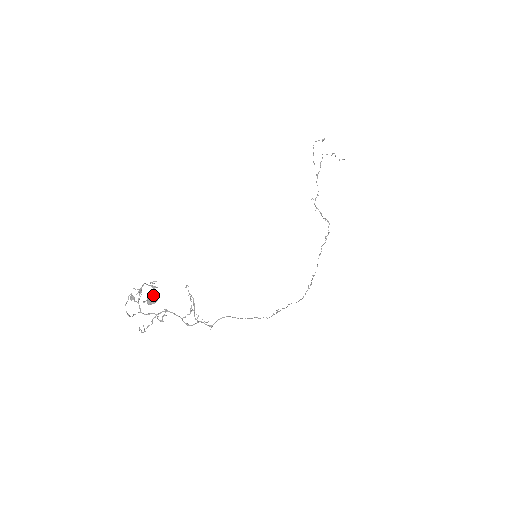
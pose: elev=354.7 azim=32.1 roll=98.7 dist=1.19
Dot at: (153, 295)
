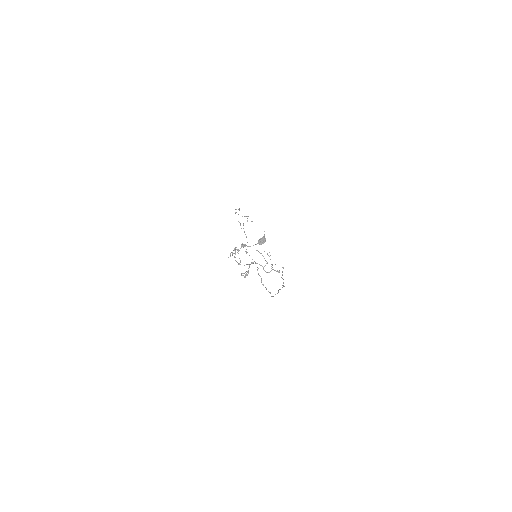
Dot at: (264, 237)
